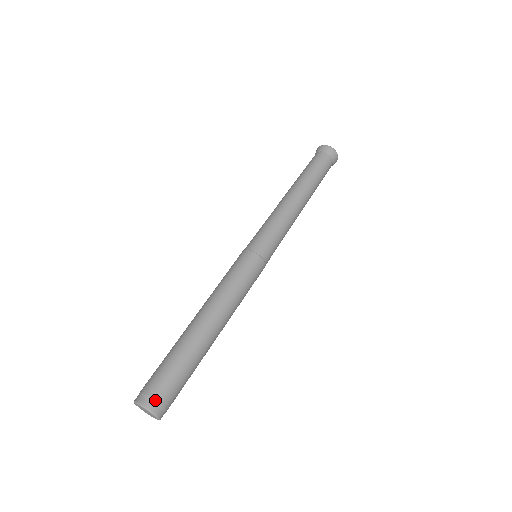
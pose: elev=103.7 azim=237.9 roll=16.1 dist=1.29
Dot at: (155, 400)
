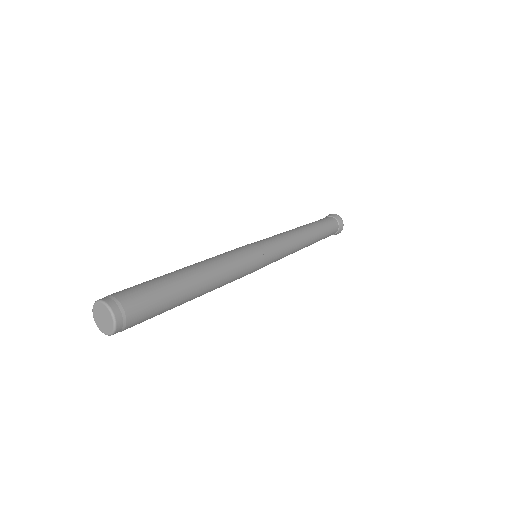
Dot at: (127, 321)
